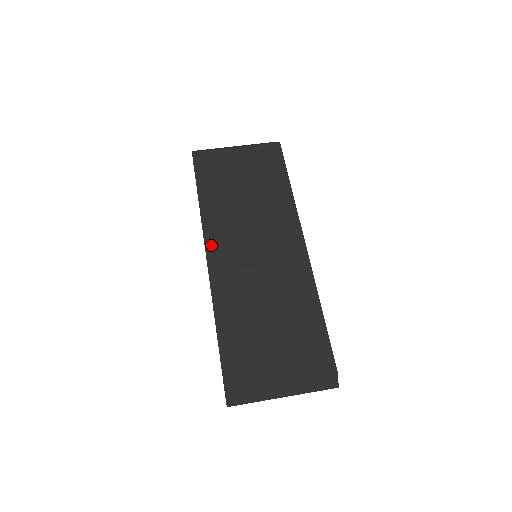
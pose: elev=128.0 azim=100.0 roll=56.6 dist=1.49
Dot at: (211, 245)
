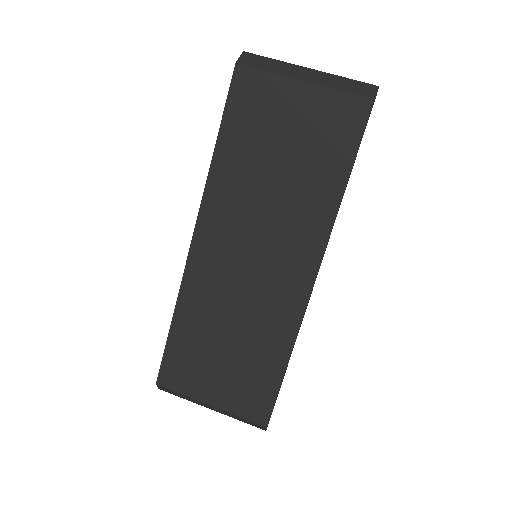
Dot at: (203, 226)
